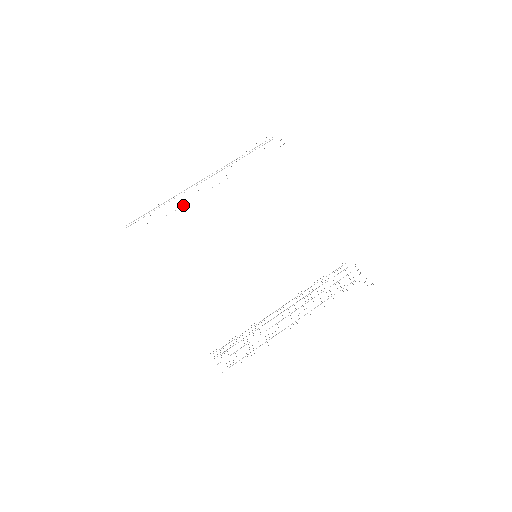
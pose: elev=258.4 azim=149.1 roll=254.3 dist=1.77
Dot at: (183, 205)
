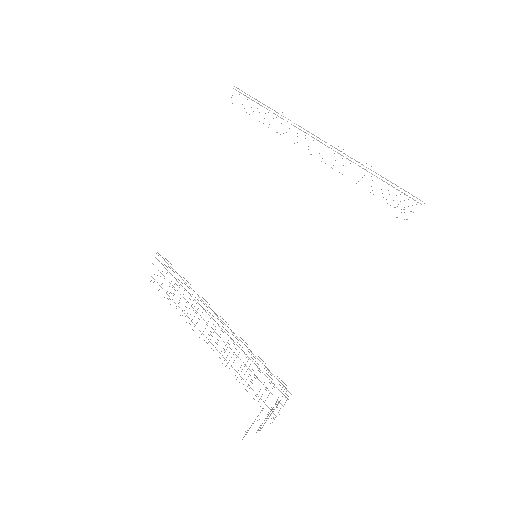
Dot at: occluded
